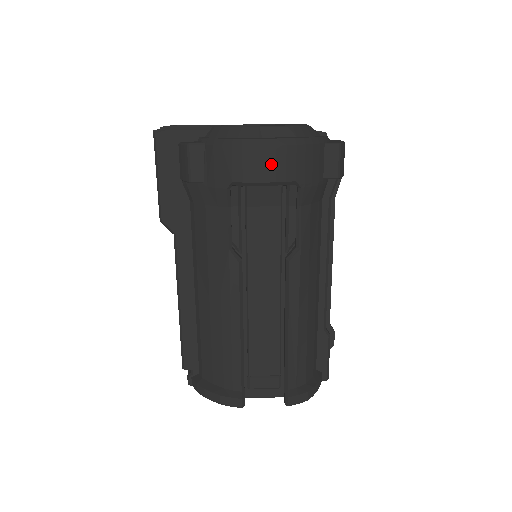
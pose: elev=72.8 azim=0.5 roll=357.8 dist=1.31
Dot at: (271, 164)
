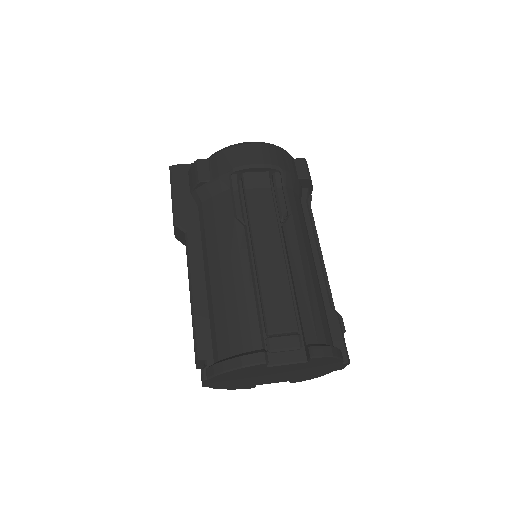
Dot at: (259, 154)
